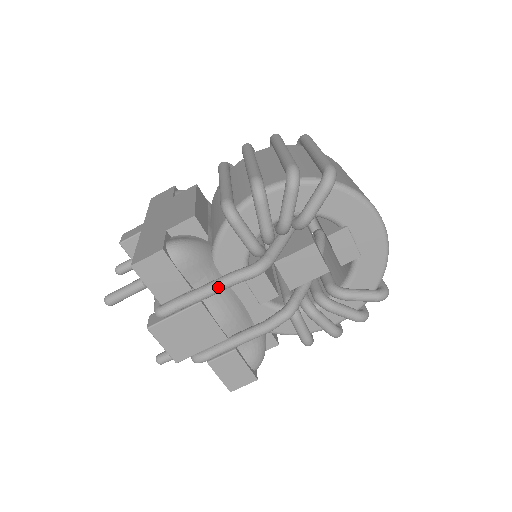
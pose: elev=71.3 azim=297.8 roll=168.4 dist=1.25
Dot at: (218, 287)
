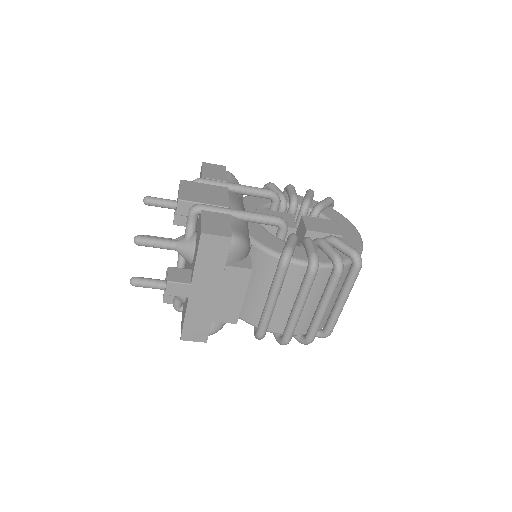
Dot at: occluded
